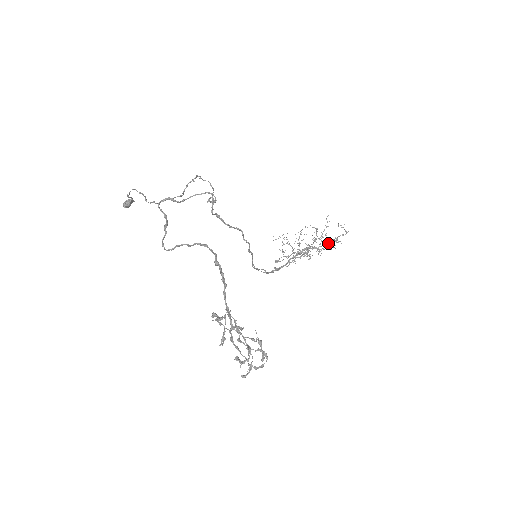
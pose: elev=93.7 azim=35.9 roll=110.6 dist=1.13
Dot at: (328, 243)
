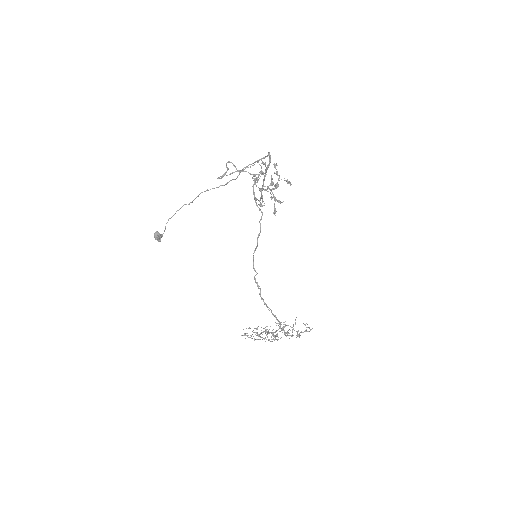
Dot at: (293, 335)
